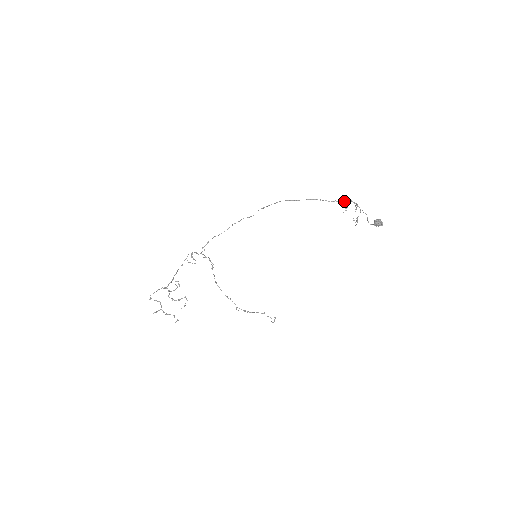
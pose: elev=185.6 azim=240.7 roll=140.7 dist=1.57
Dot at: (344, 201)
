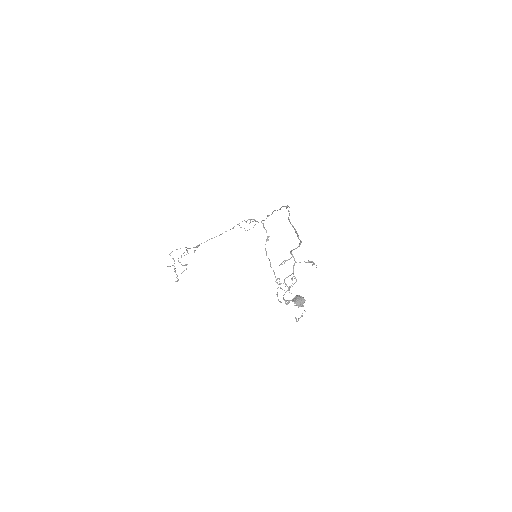
Dot at: (291, 251)
